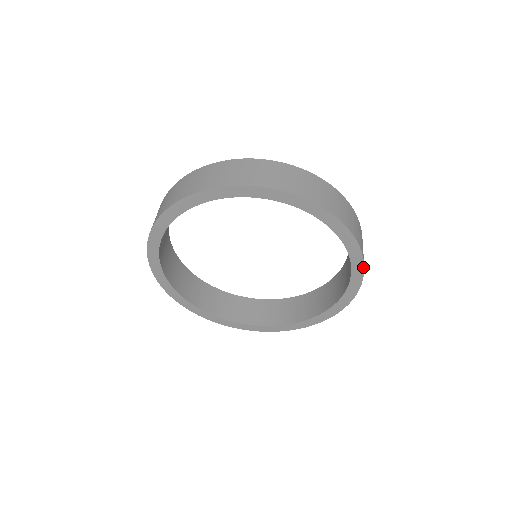
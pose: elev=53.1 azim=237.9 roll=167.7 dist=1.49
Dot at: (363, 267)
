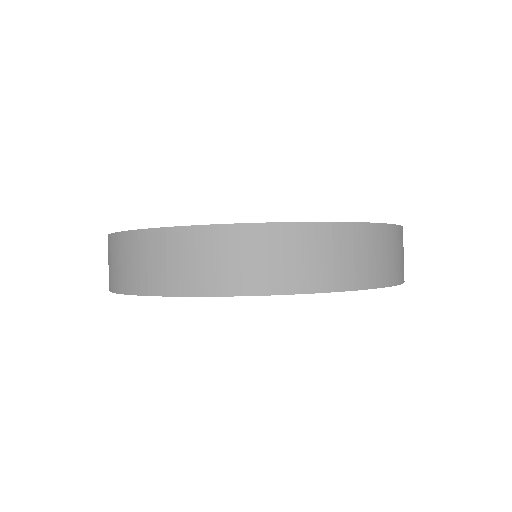
Dot at: (371, 288)
